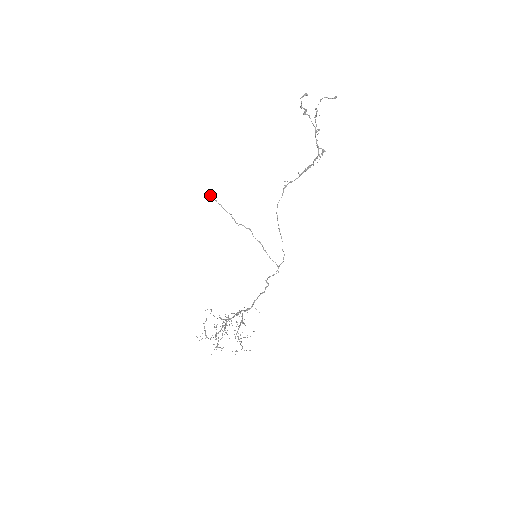
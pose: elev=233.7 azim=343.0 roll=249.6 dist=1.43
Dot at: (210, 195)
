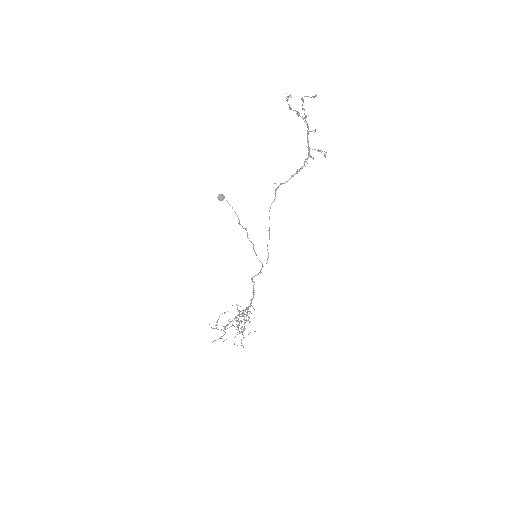
Dot at: (222, 197)
